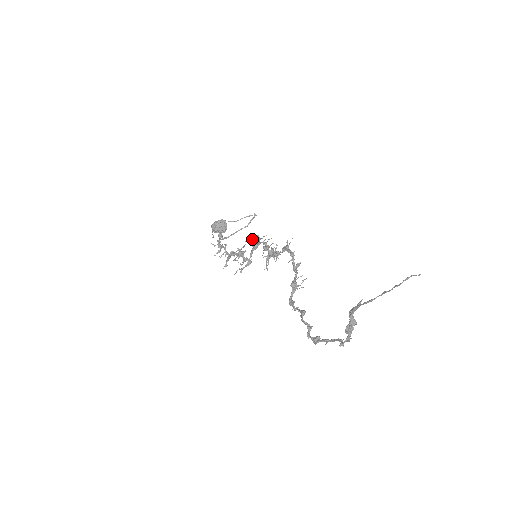
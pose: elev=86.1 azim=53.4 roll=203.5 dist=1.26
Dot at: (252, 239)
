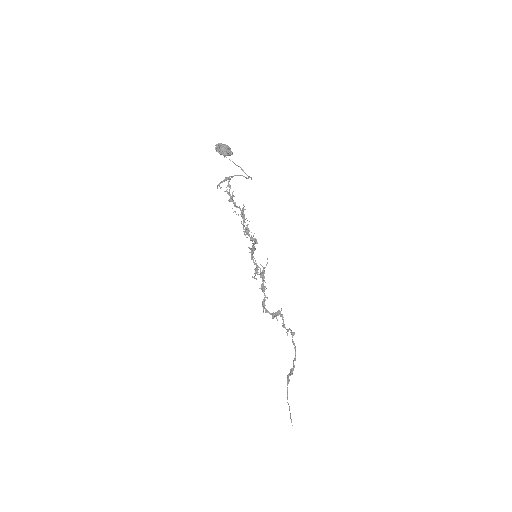
Dot at: (248, 247)
